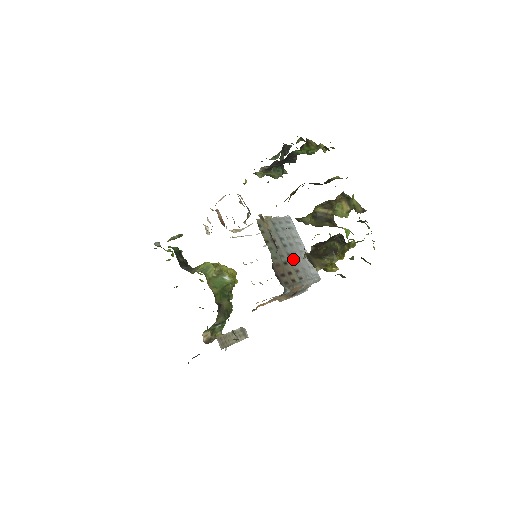
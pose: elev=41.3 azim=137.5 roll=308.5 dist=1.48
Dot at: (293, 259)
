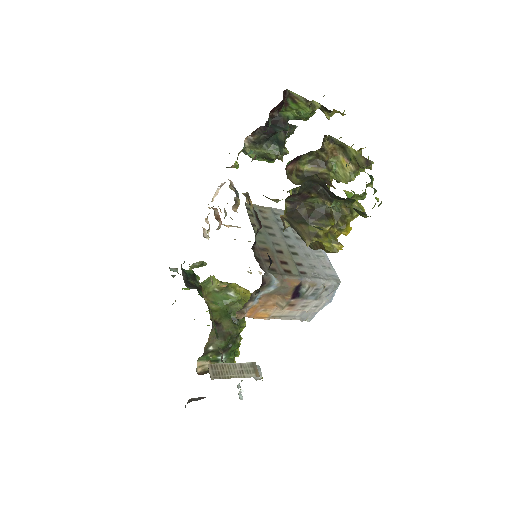
Dot at: (296, 252)
